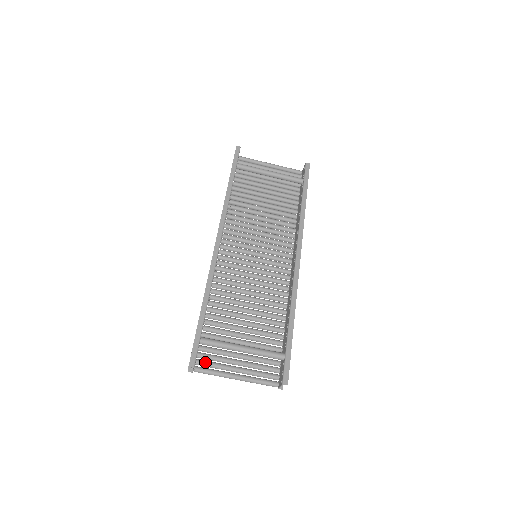
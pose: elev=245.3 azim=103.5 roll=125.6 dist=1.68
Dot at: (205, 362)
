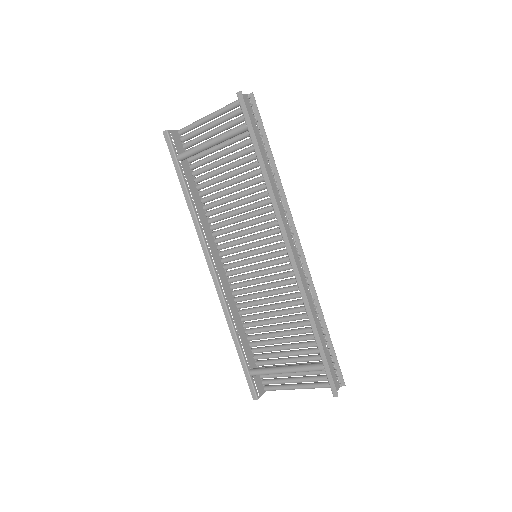
Dot at: (268, 382)
